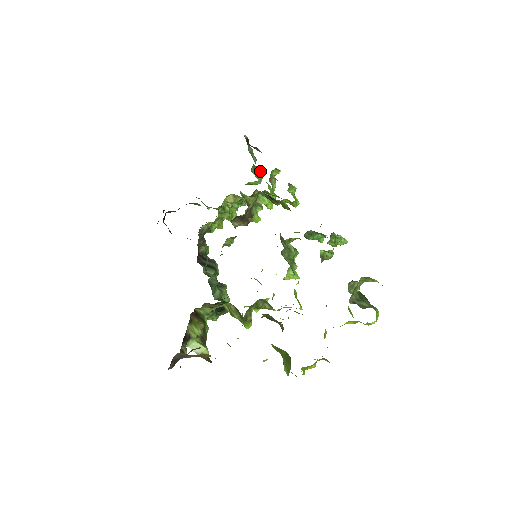
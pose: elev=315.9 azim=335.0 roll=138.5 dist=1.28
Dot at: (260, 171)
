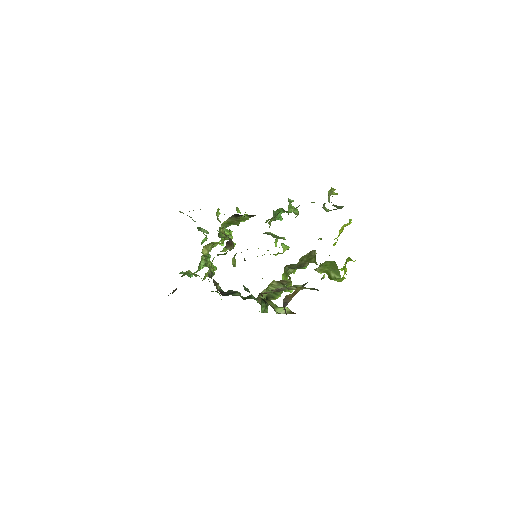
Dot at: occluded
